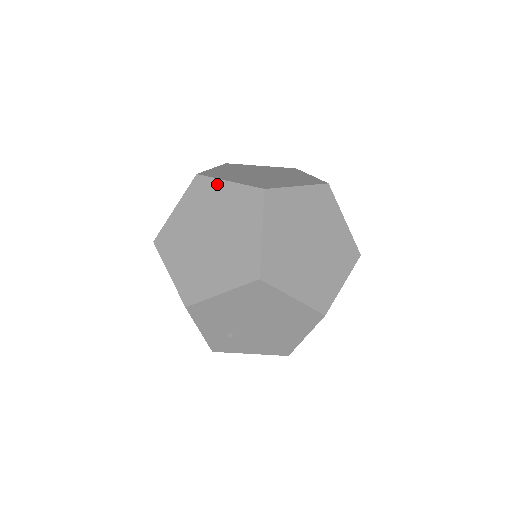
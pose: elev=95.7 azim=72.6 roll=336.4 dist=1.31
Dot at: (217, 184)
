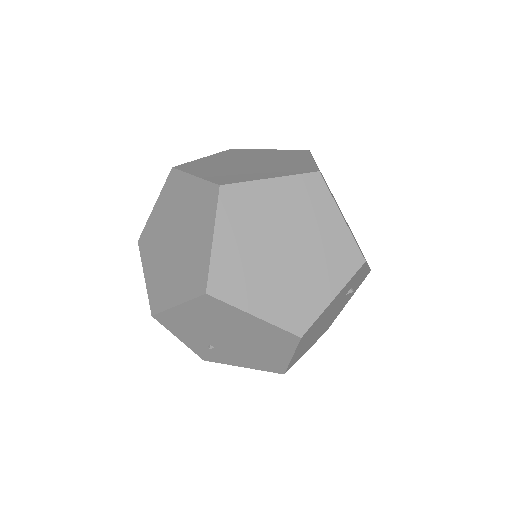
Dot at: (185, 179)
